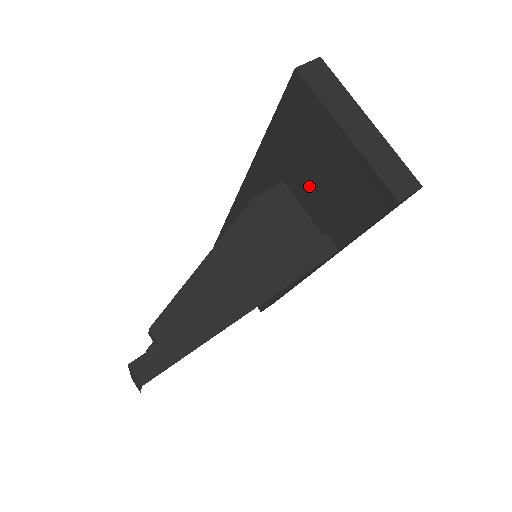
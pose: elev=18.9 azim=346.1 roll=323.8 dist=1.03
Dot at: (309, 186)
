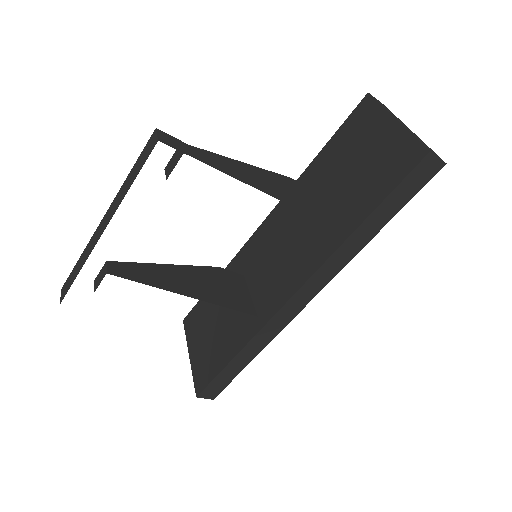
Dot at: (342, 182)
